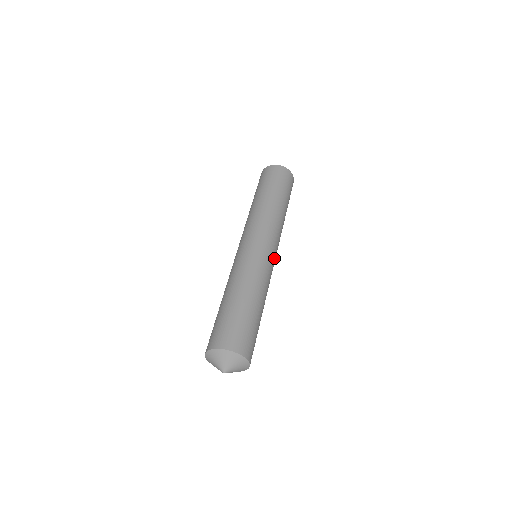
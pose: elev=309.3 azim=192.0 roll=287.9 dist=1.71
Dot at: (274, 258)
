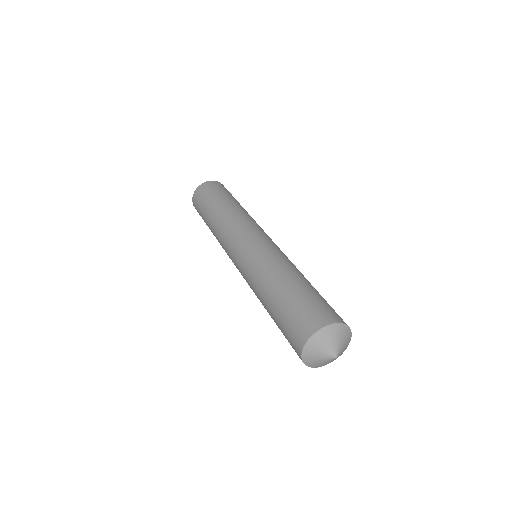
Dot at: (269, 239)
